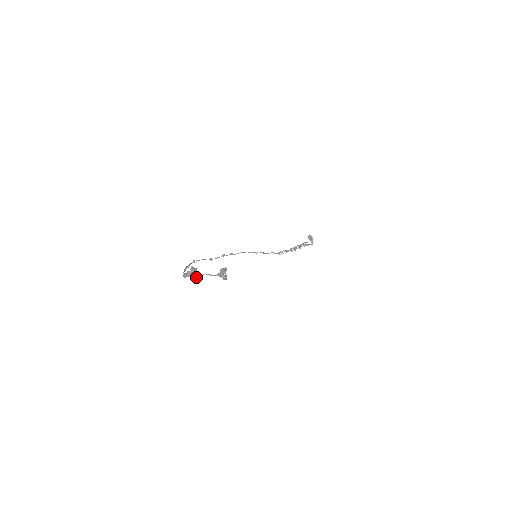
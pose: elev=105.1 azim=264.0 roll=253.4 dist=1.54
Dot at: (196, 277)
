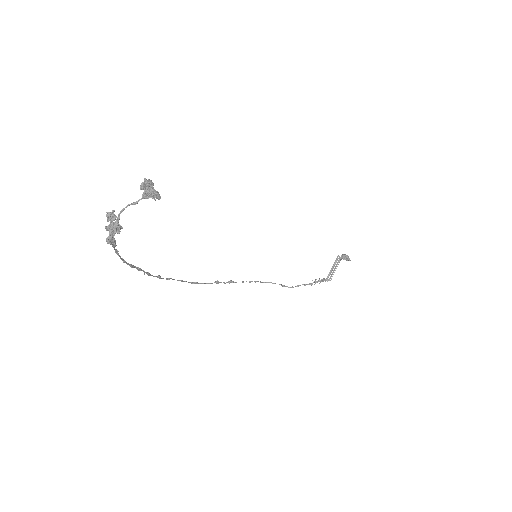
Dot at: (117, 222)
